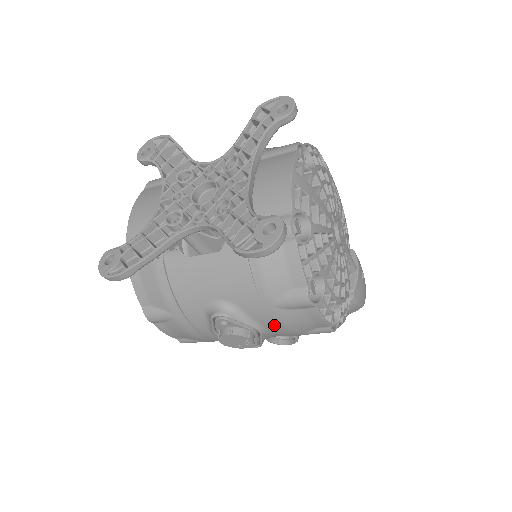
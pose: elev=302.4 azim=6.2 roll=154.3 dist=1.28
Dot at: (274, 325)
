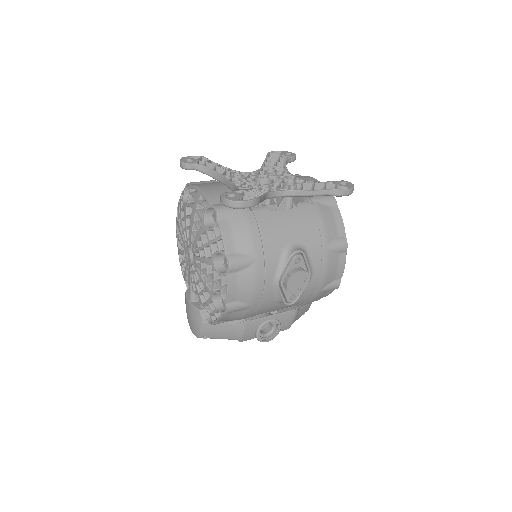
Dot at: (320, 270)
